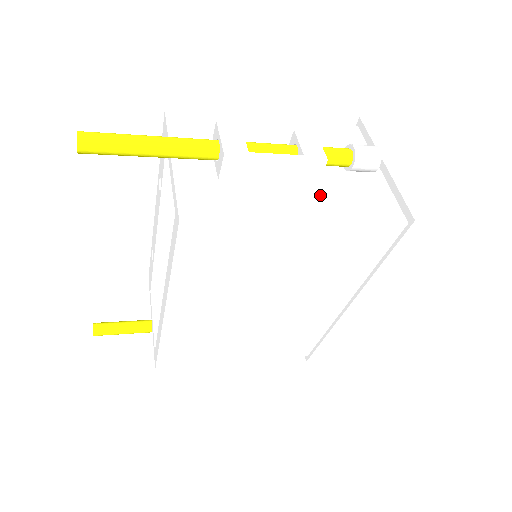
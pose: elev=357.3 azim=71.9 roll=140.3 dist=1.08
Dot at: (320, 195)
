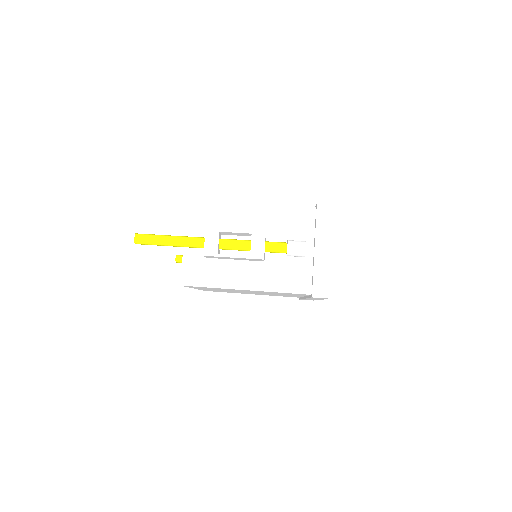
Dot at: (263, 271)
